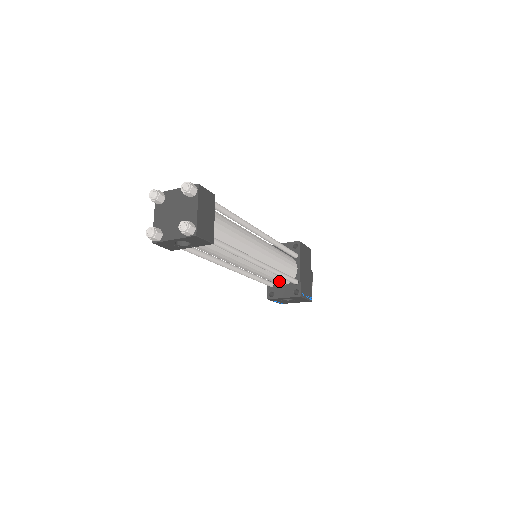
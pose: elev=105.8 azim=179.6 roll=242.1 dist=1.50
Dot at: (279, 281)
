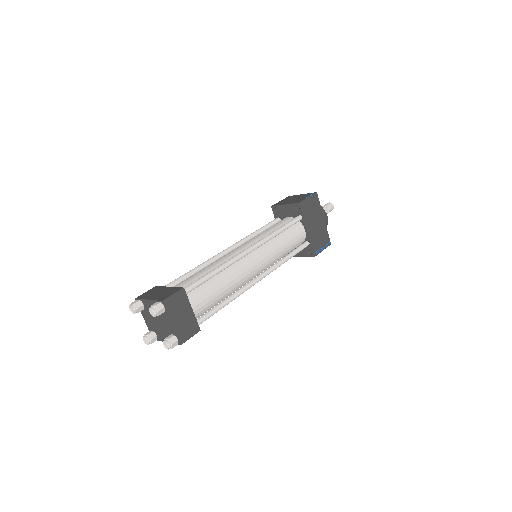
Dot at: occluded
